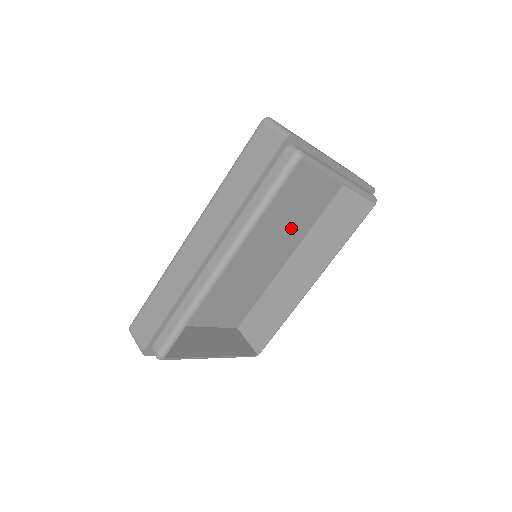
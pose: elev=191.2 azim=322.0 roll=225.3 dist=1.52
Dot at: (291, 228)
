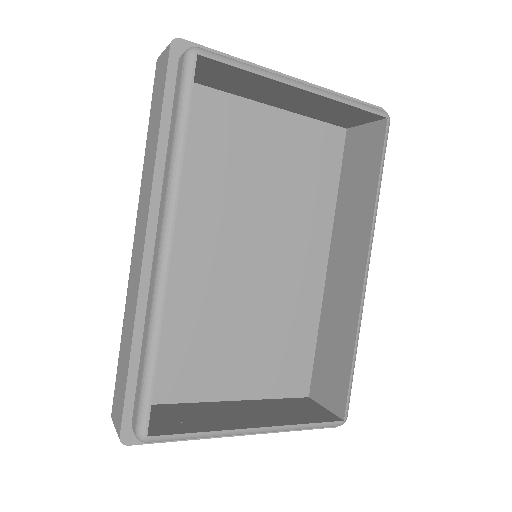
Dot at: (300, 212)
